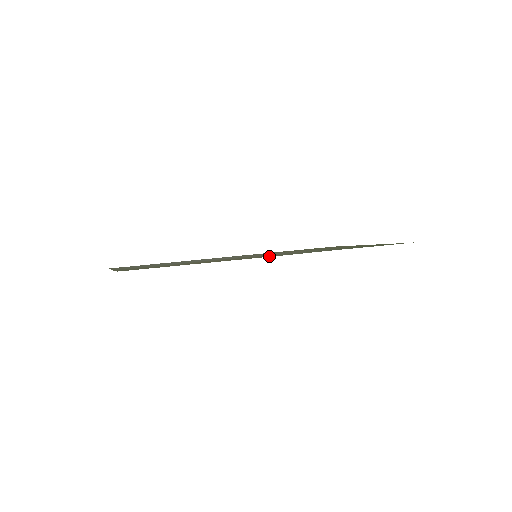
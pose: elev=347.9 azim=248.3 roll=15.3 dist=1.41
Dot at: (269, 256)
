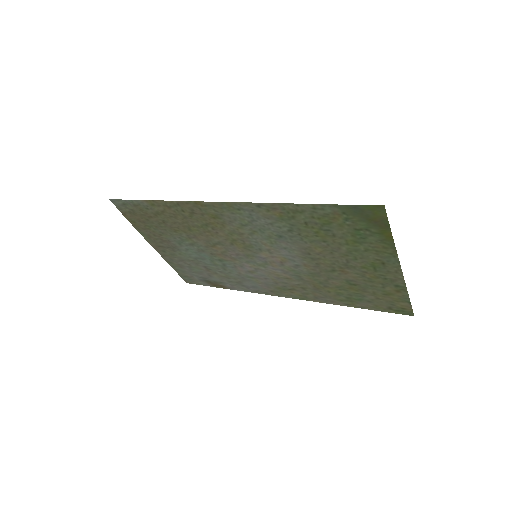
Dot at: (214, 211)
